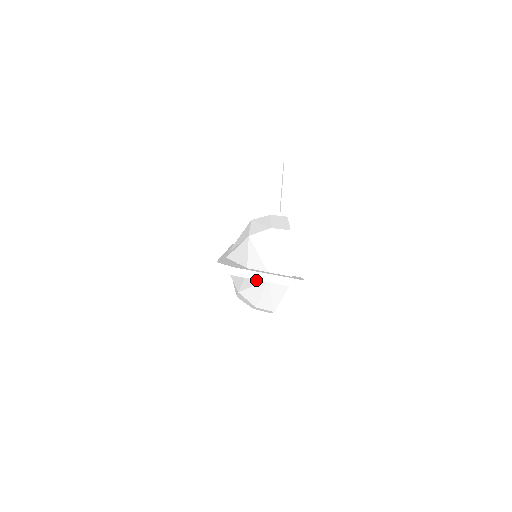
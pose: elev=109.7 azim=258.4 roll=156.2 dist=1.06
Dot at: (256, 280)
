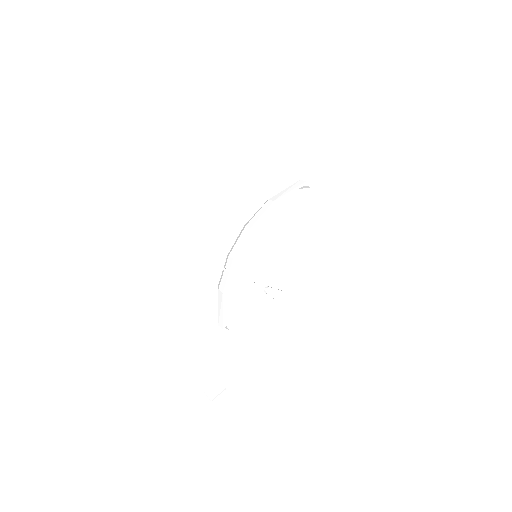
Dot at: (294, 182)
